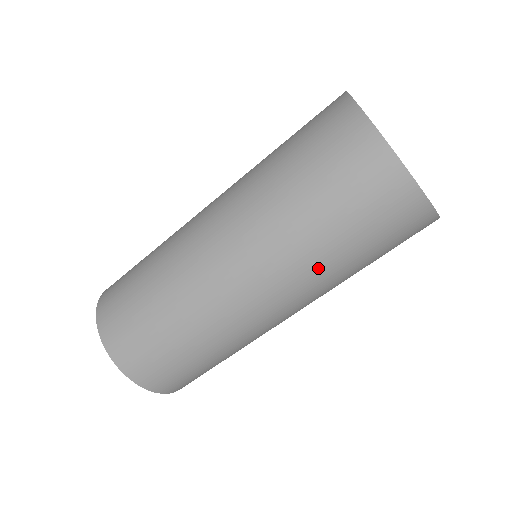
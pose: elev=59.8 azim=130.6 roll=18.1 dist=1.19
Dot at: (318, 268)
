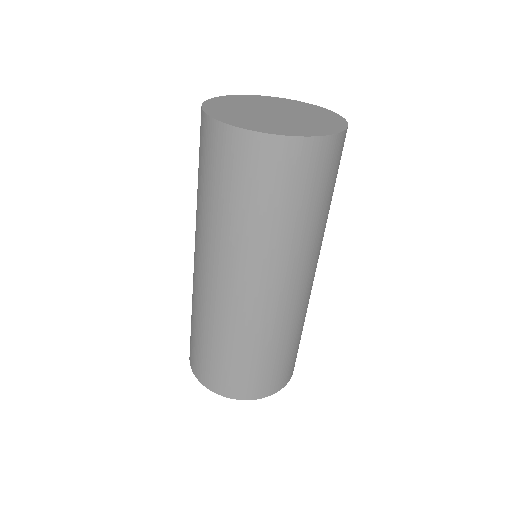
Dot at: (226, 234)
